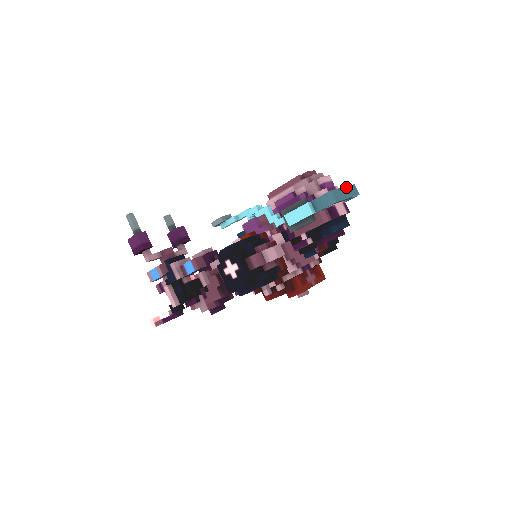
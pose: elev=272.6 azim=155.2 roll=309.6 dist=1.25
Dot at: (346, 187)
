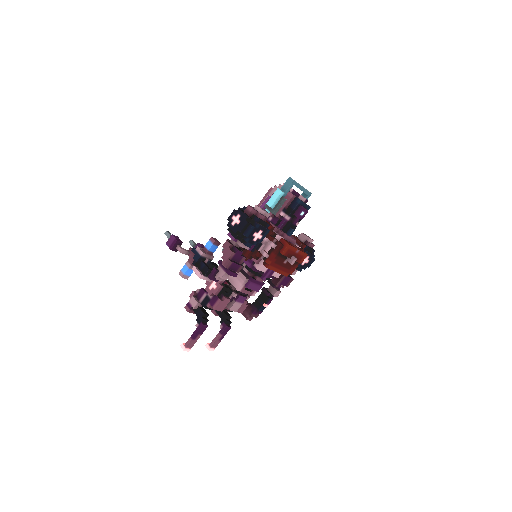
Dot at: occluded
